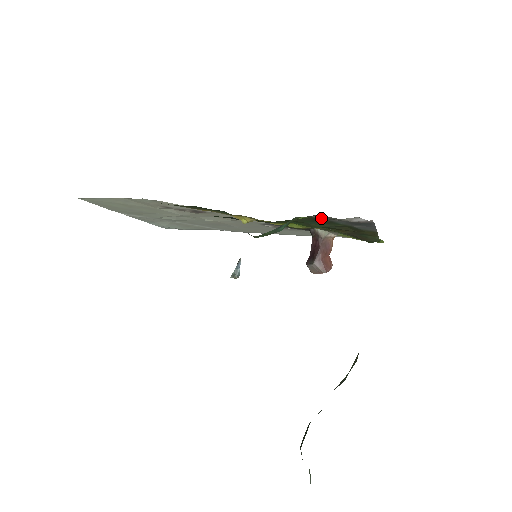
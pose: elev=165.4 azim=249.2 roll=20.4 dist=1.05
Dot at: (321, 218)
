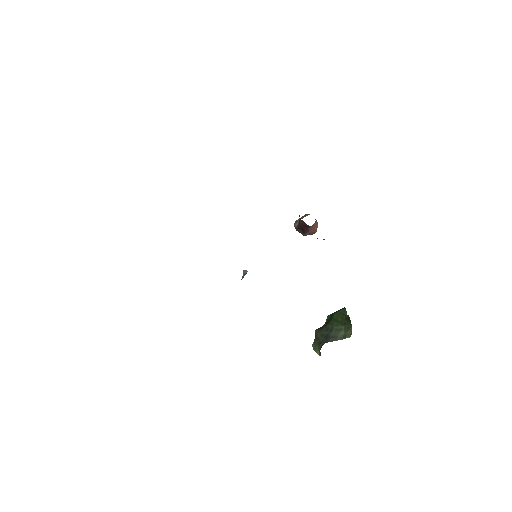
Dot at: occluded
